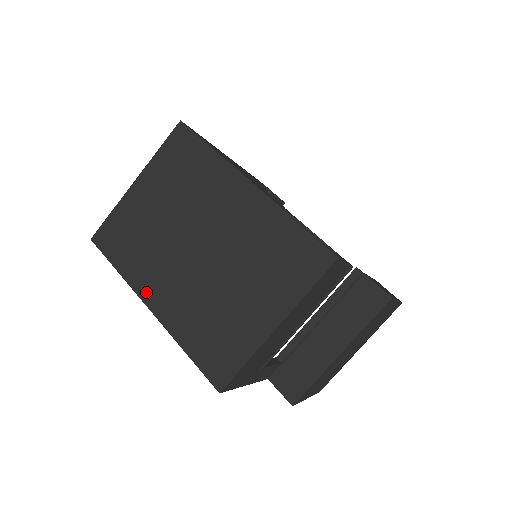
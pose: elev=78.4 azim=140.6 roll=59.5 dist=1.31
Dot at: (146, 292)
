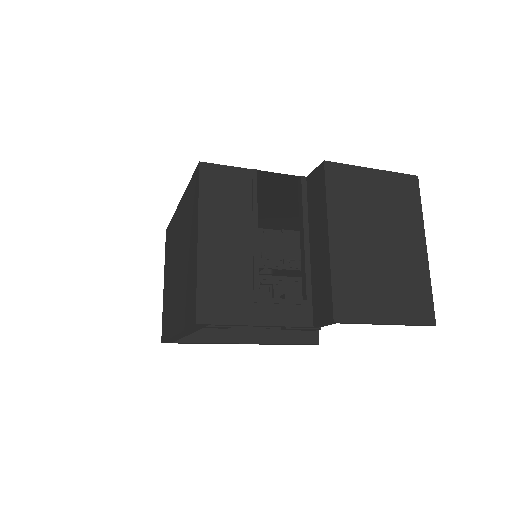
Dot at: (173, 328)
